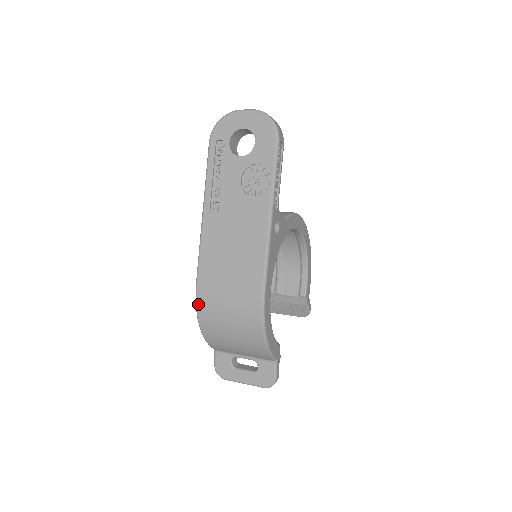
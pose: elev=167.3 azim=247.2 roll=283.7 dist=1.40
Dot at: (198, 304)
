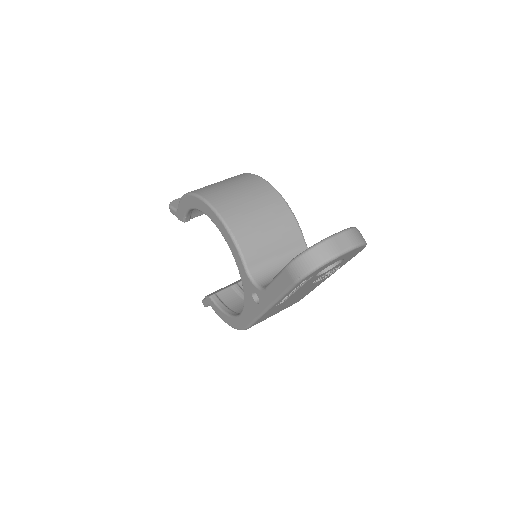
Dot at: occluded
